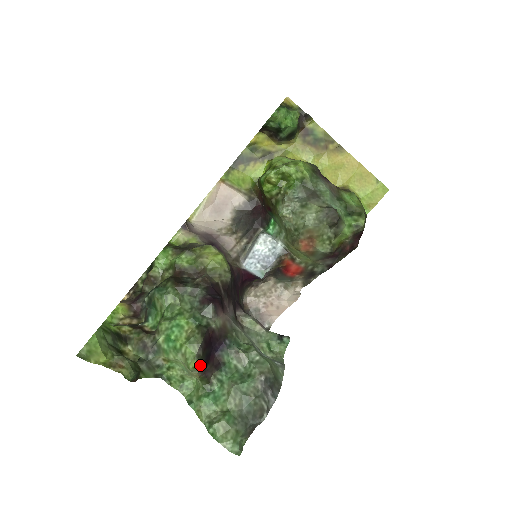
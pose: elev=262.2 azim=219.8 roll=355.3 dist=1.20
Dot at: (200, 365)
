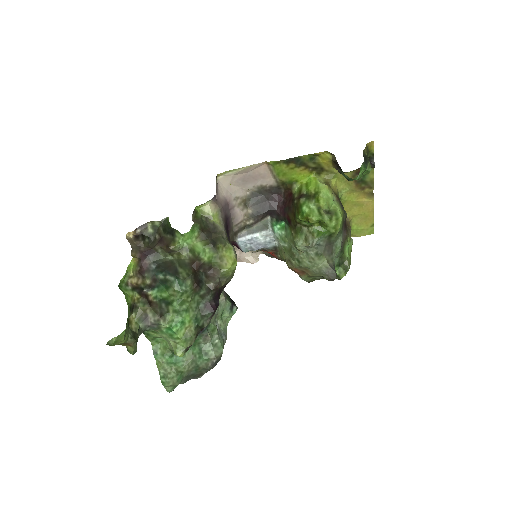
Dot at: occluded
